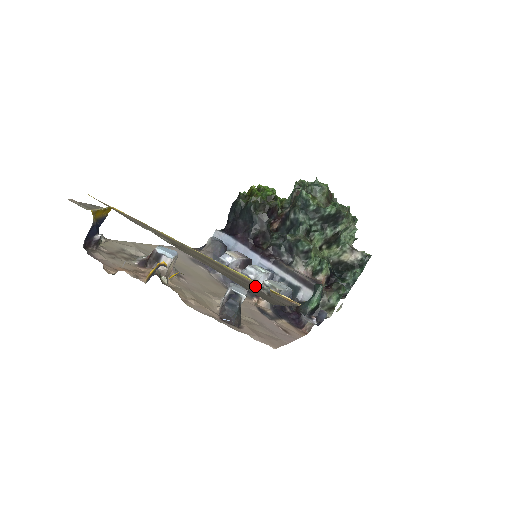
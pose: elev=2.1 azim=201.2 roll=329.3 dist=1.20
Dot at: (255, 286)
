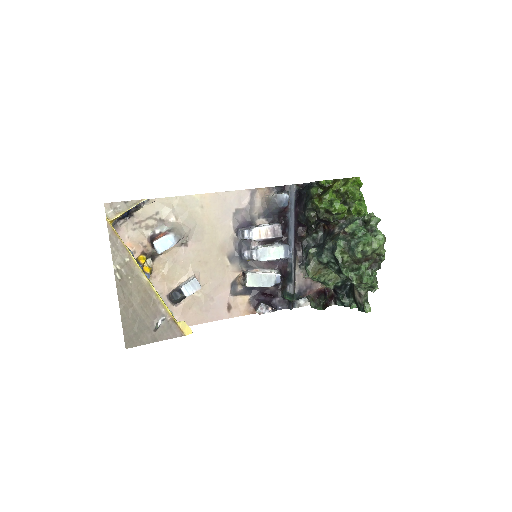
Dot at: (156, 319)
